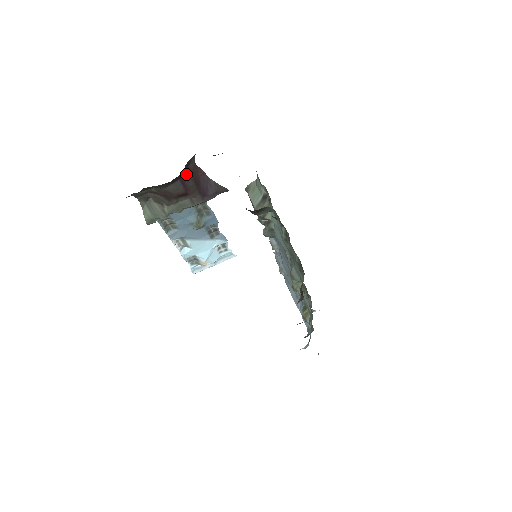
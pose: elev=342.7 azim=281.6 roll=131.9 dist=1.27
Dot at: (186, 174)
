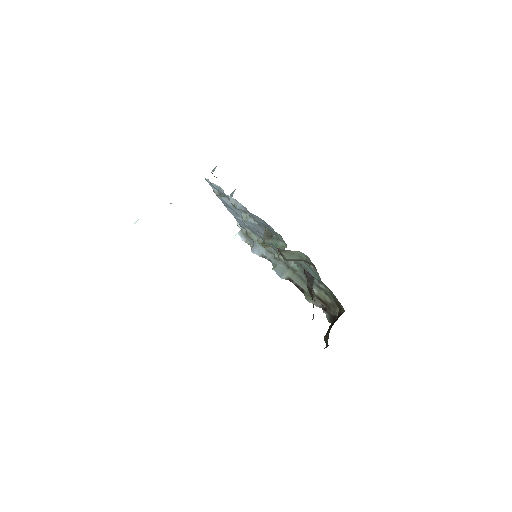
Dot at: occluded
